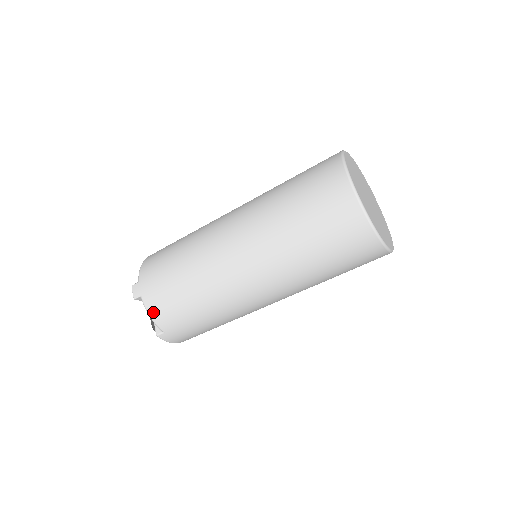
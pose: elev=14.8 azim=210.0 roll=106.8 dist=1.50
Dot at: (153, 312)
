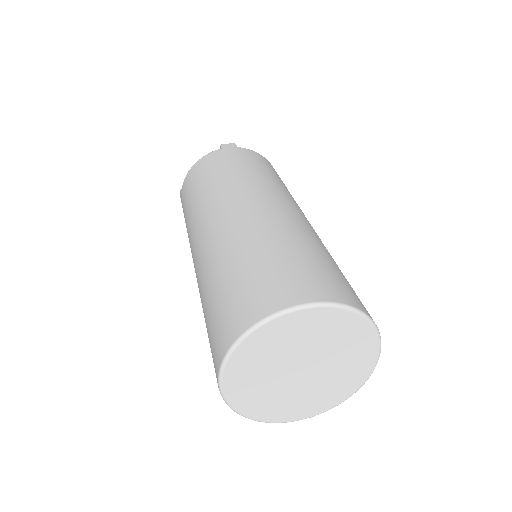
Dot at: occluded
